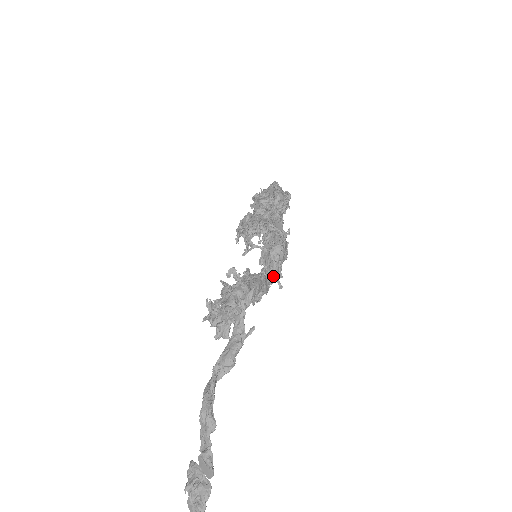
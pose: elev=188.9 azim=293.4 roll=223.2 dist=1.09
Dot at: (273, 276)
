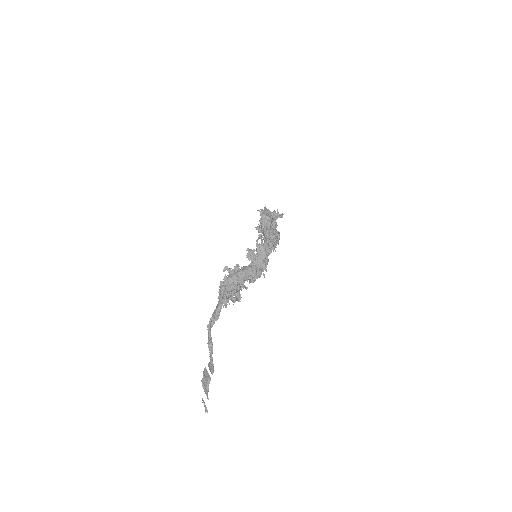
Dot at: (259, 265)
